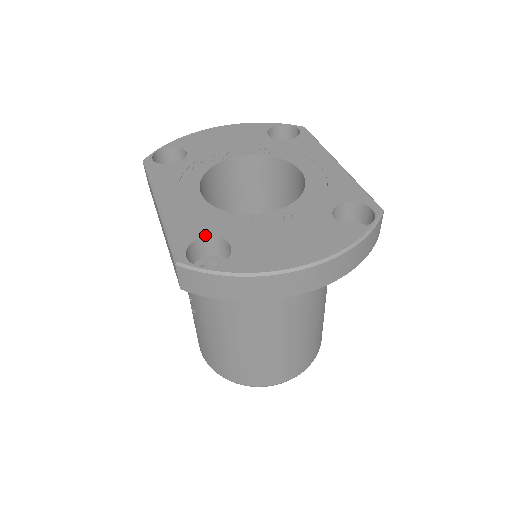
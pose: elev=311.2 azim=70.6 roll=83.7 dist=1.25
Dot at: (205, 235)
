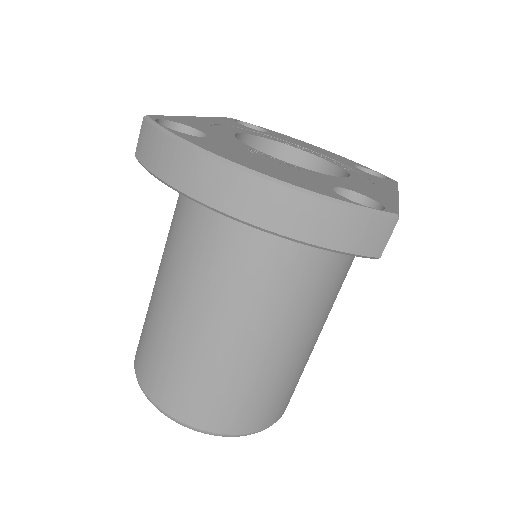
Dot at: (197, 128)
